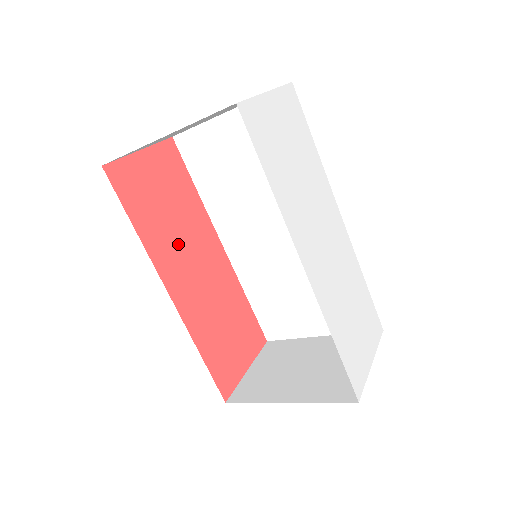
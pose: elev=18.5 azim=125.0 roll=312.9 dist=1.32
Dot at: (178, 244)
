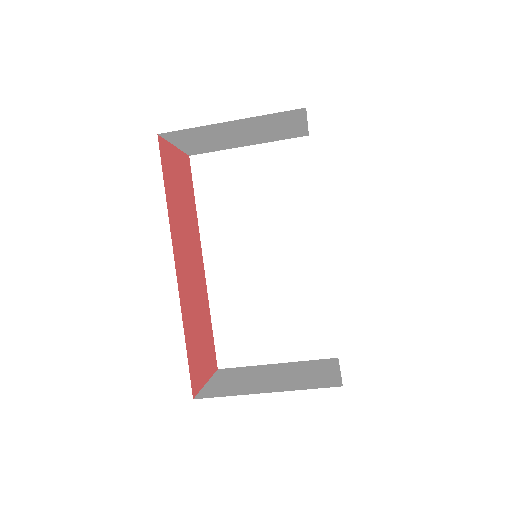
Dot at: (183, 233)
